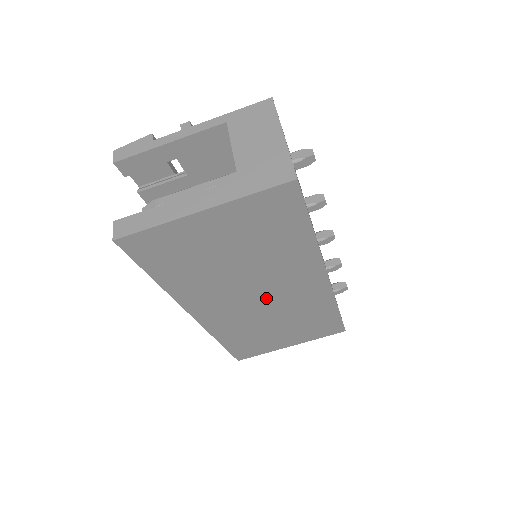
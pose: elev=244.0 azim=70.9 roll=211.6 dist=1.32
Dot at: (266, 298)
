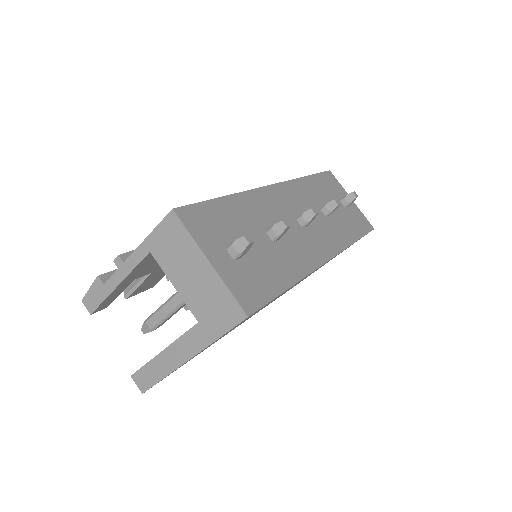
Dot at: occluded
